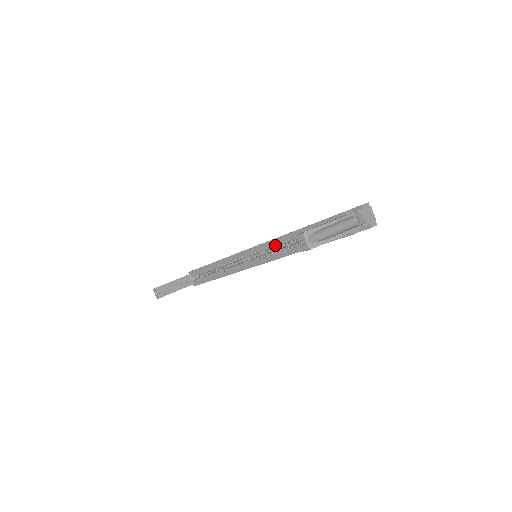
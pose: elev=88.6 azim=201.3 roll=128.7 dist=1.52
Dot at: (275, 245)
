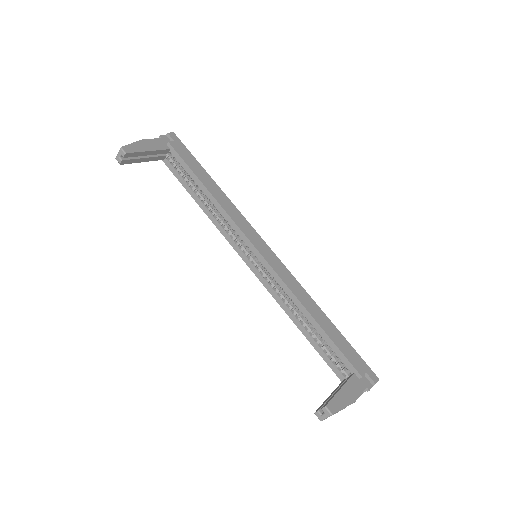
Dot at: (285, 292)
